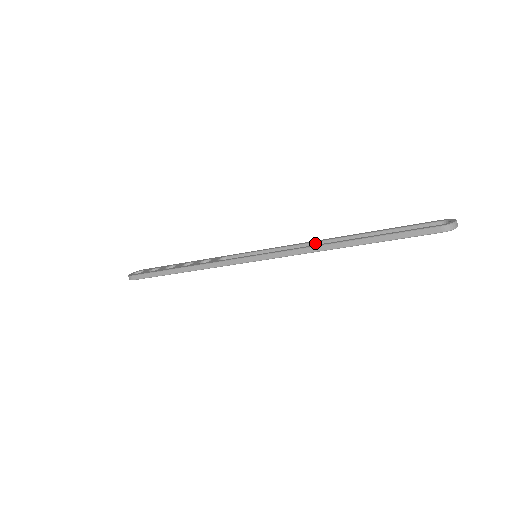
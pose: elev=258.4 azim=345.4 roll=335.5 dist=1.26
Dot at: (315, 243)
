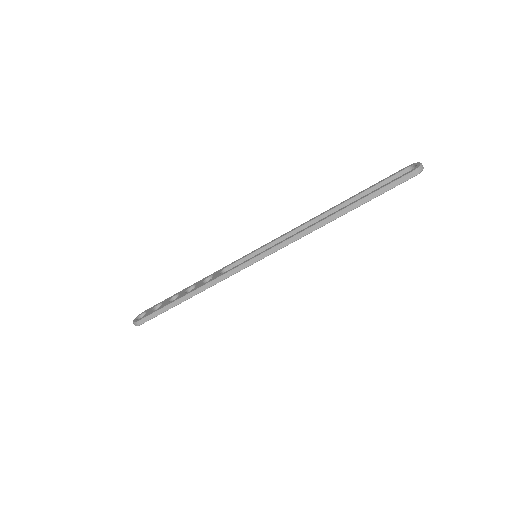
Dot at: (306, 225)
